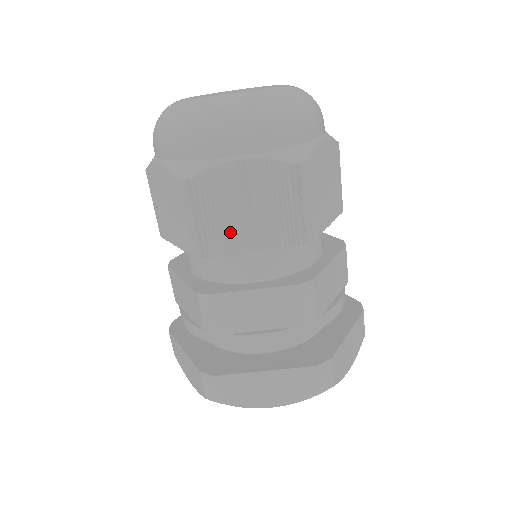
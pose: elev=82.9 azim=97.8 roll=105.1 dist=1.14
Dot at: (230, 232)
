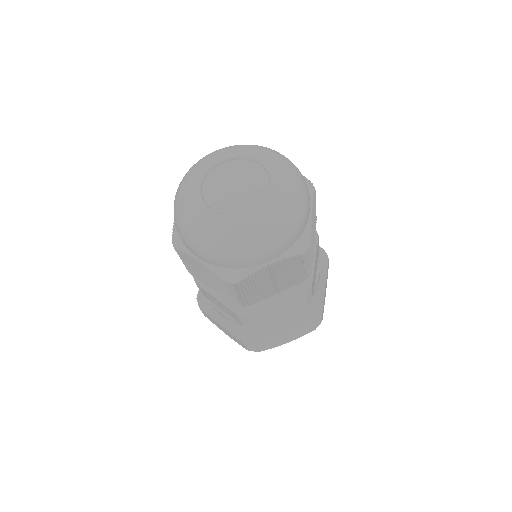
Dot at: (263, 292)
